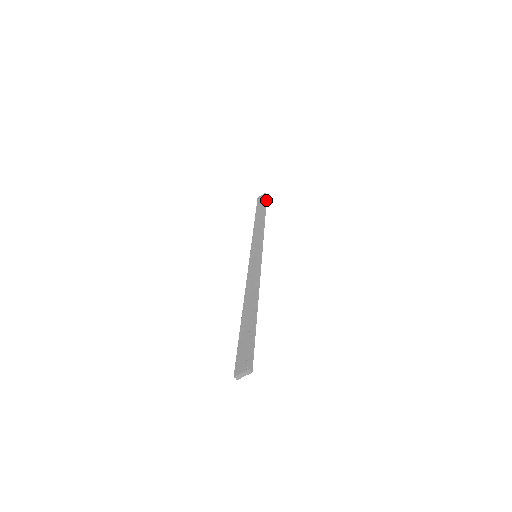
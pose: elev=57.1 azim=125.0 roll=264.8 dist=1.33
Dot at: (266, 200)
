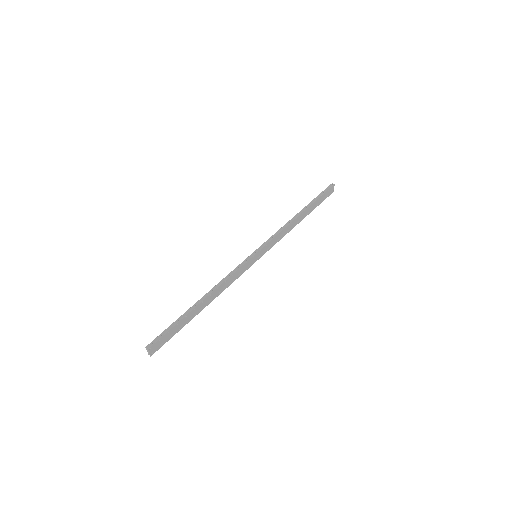
Dot at: (324, 192)
